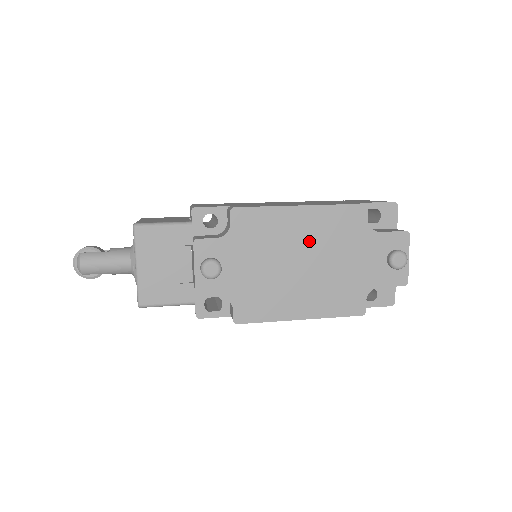
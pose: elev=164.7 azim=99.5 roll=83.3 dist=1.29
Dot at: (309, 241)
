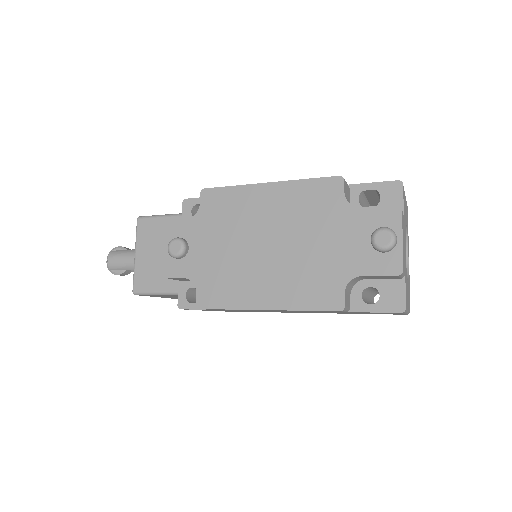
Dot at: (276, 220)
